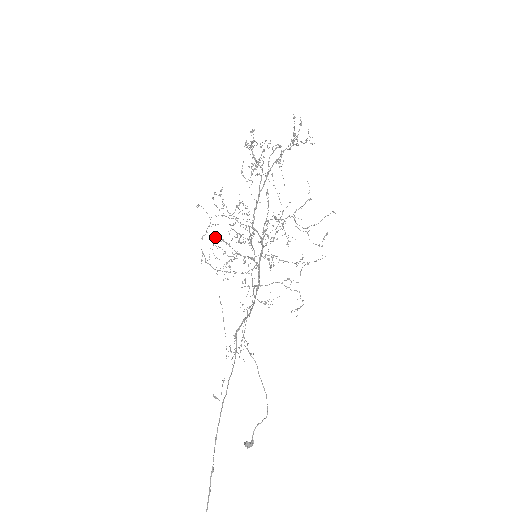
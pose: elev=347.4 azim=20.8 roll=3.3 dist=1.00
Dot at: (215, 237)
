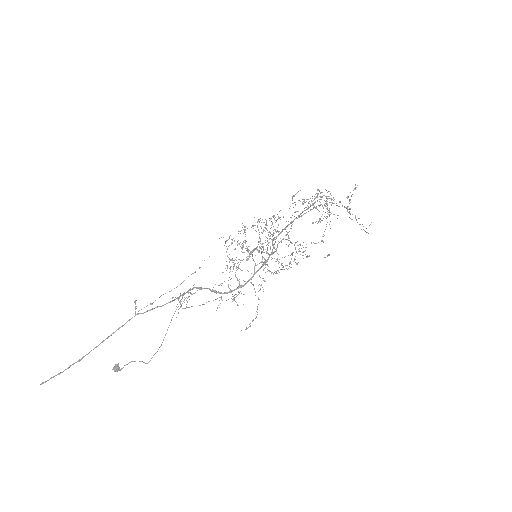
Dot at: occluded
